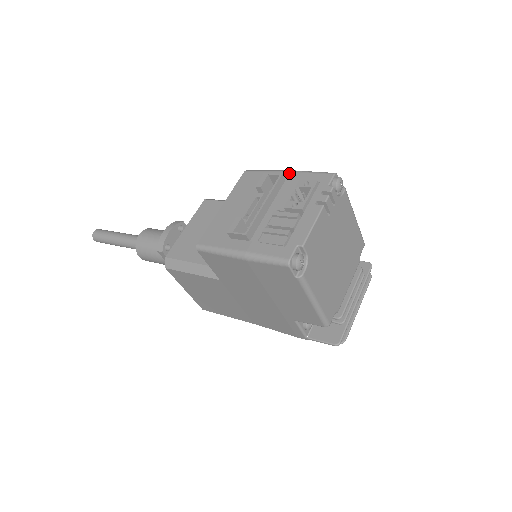
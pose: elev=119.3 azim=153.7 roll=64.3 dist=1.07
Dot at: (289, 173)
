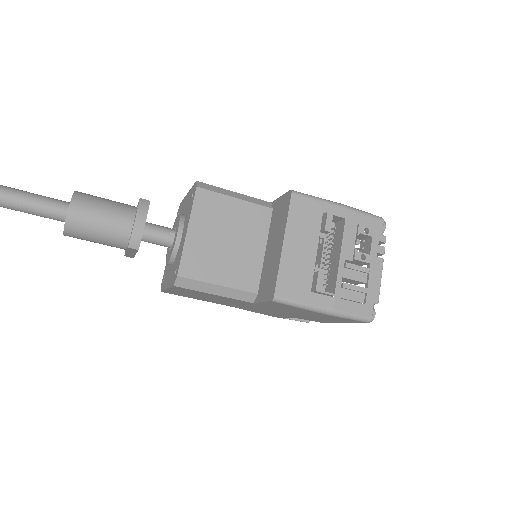
Dot at: (345, 210)
